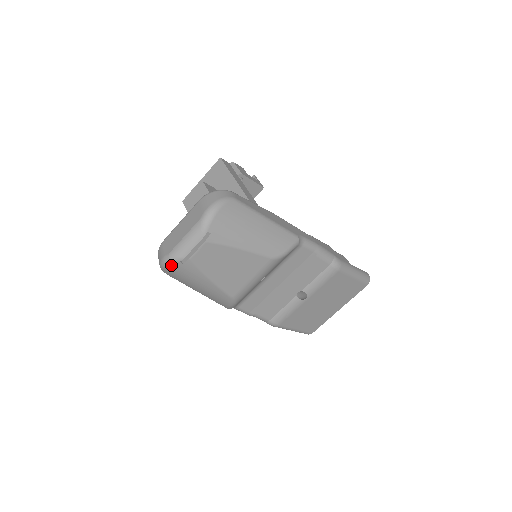
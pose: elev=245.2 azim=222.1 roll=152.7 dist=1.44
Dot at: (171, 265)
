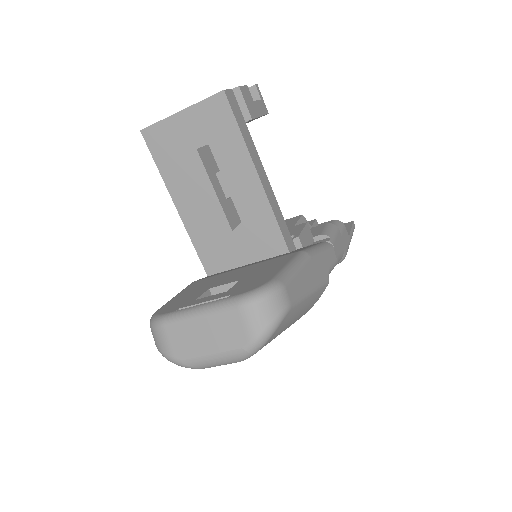
Dot at: (181, 365)
